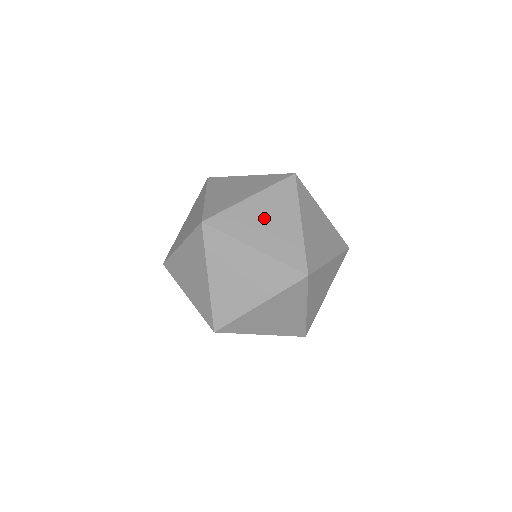
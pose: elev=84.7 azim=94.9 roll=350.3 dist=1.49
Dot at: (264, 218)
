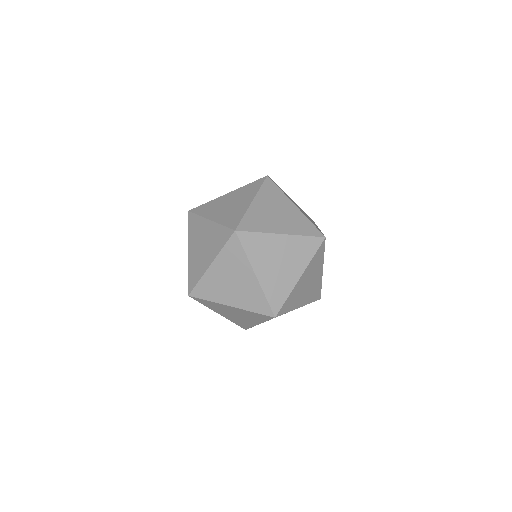
Dot at: (279, 257)
